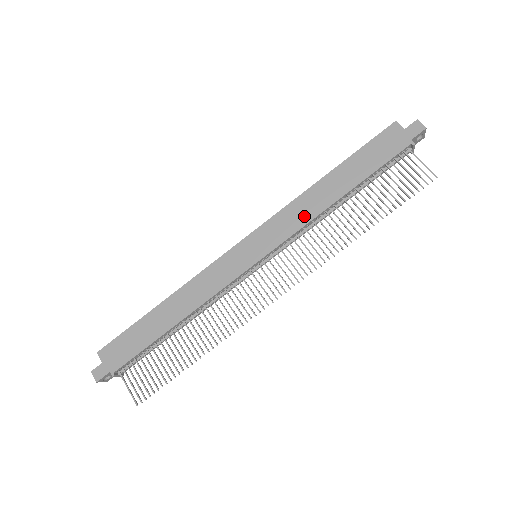
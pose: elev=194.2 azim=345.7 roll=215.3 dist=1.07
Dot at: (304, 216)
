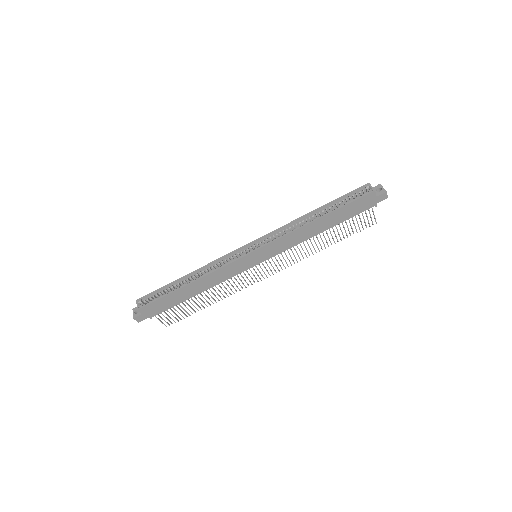
Dot at: (296, 241)
